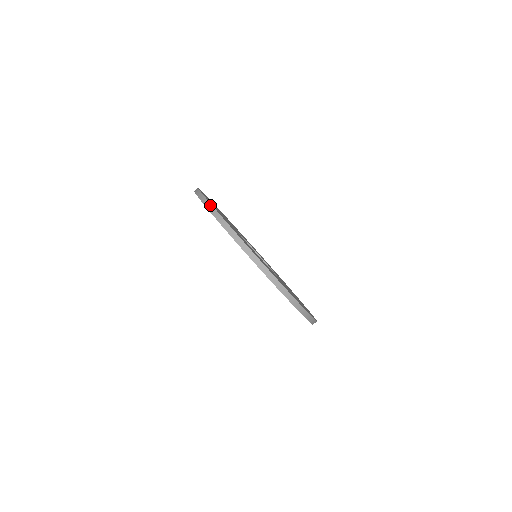
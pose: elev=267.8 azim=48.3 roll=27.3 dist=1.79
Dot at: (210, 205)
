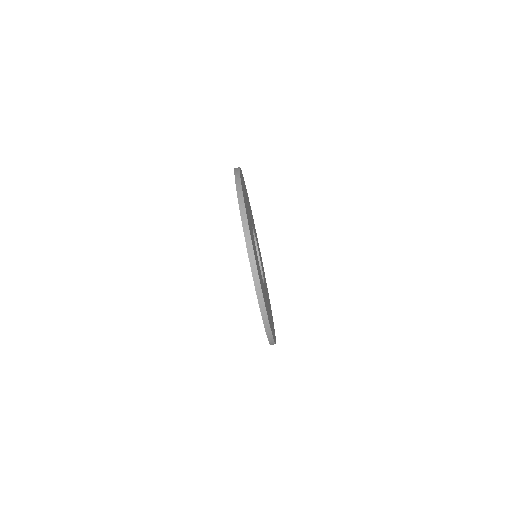
Dot at: (241, 194)
